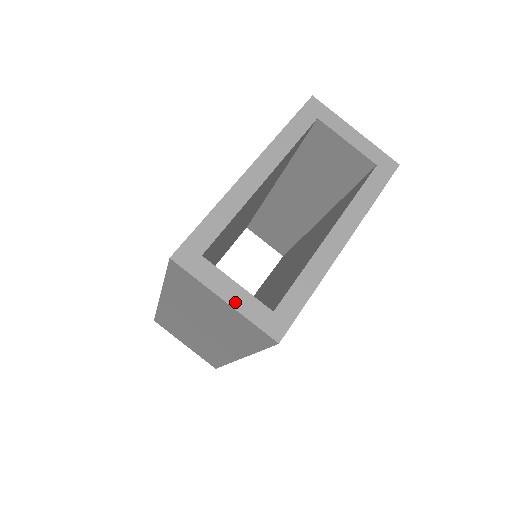
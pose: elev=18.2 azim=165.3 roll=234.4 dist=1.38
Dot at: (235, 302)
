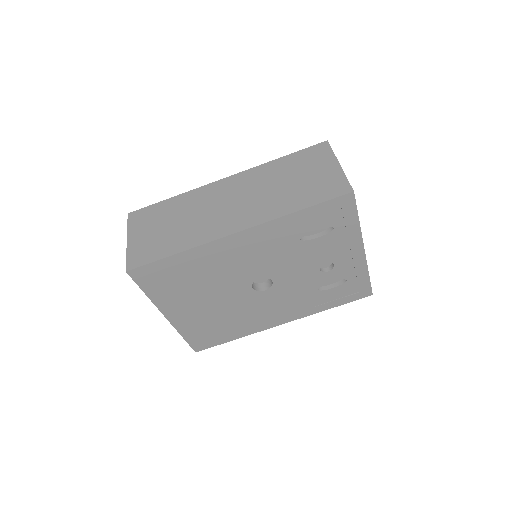
Dot at: (342, 170)
